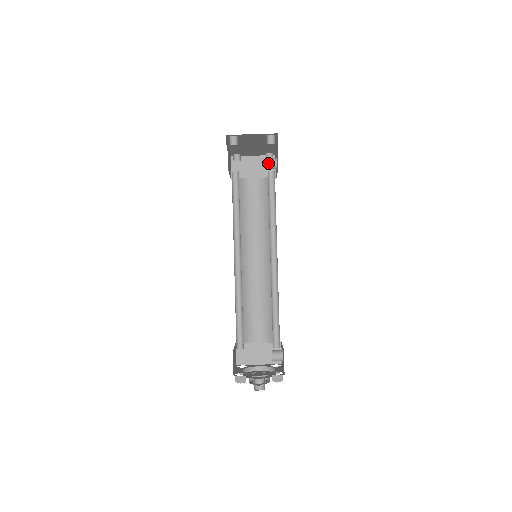
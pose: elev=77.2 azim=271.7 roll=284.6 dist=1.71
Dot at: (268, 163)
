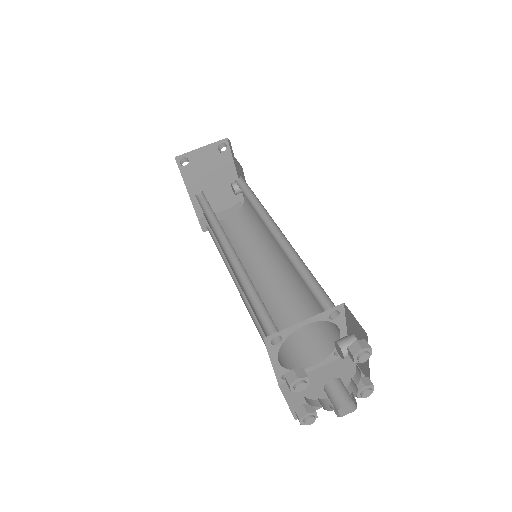
Dot at: (234, 184)
